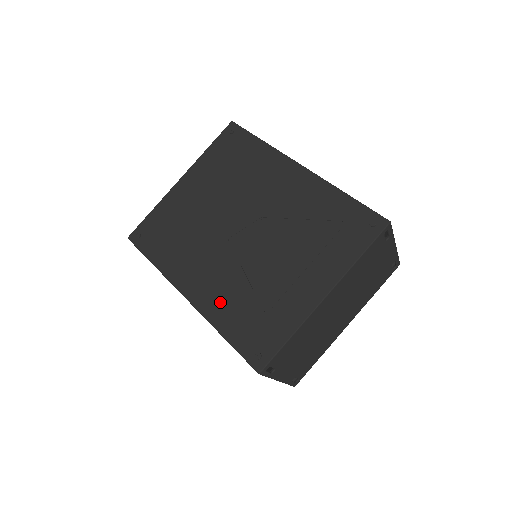
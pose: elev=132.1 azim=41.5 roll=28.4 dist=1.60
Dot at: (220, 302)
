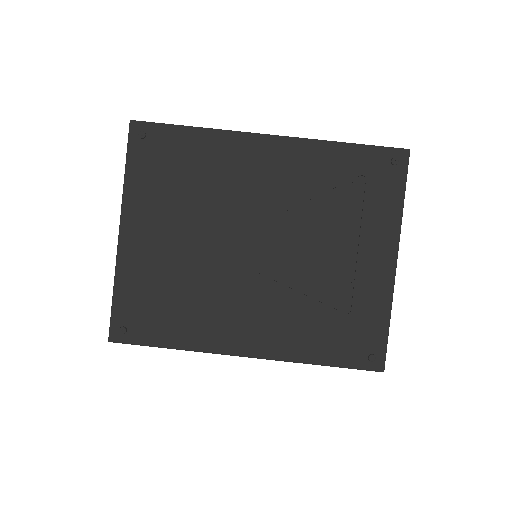
Dot at: (291, 336)
